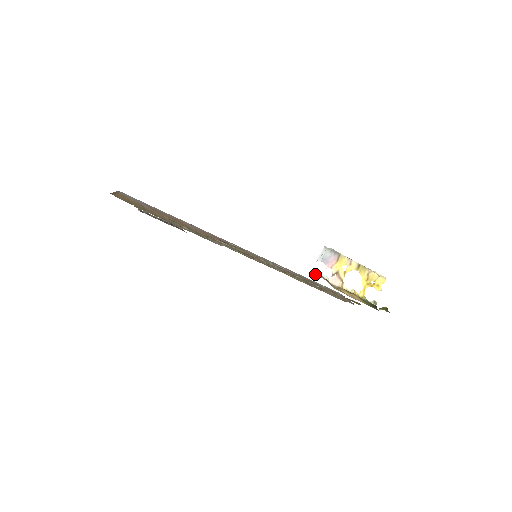
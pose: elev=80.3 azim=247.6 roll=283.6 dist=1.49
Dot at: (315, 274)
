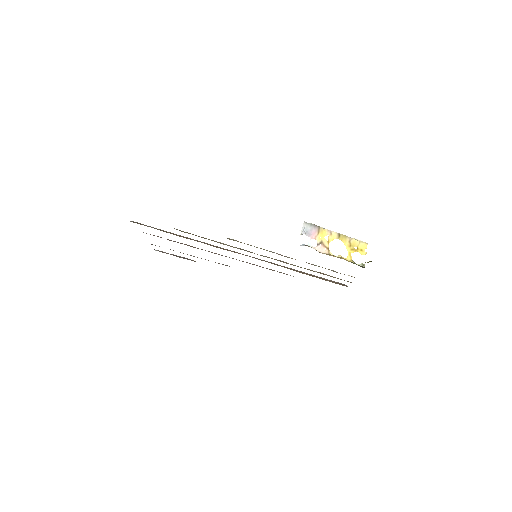
Dot at: (302, 245)
